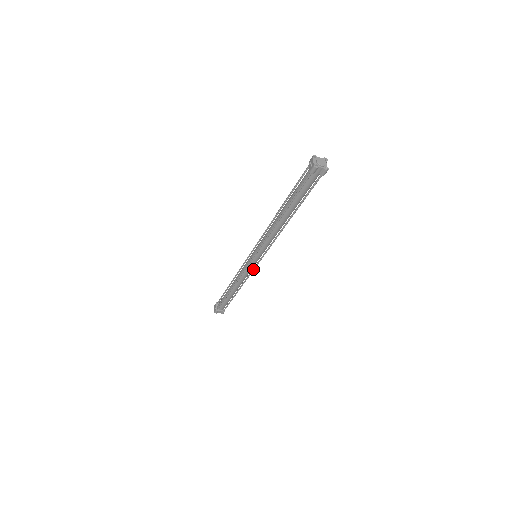
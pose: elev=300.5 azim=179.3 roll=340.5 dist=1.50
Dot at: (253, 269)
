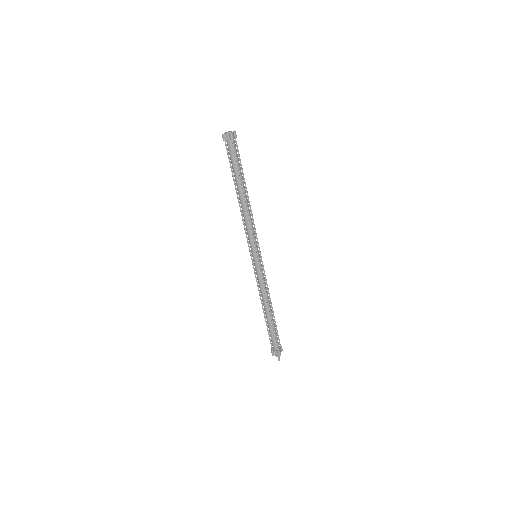
Dot at: (261, 272)
